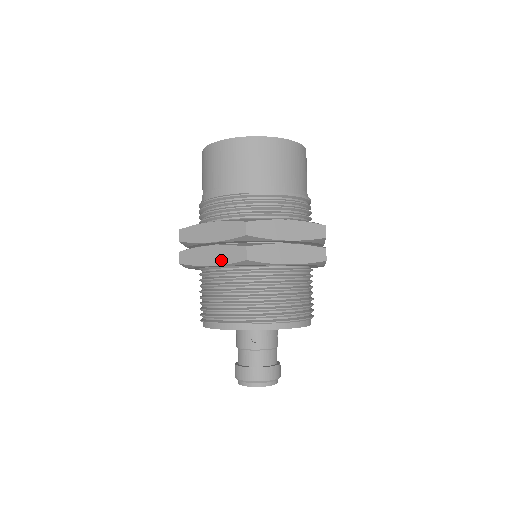
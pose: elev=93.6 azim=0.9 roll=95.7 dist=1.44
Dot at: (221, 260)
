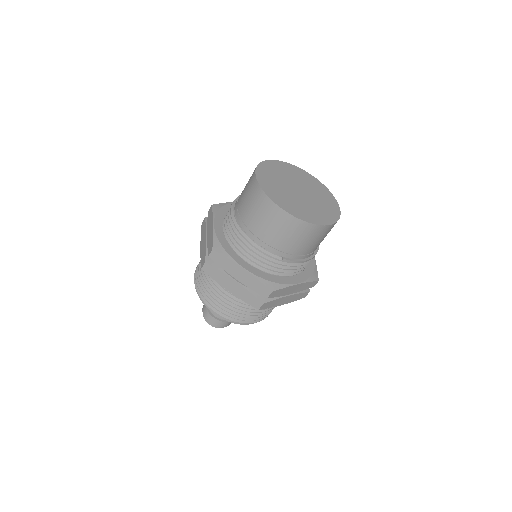
Dot at: (239, 295)
